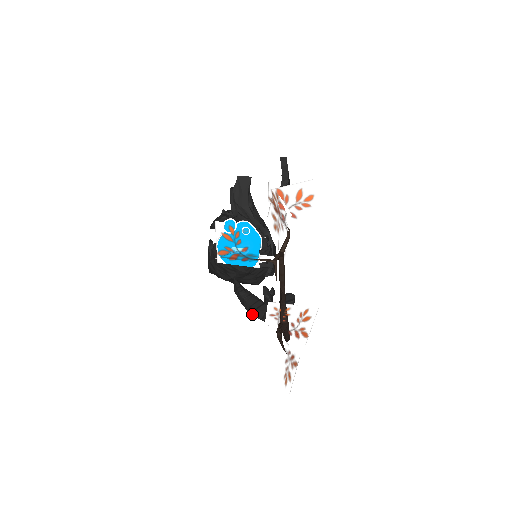
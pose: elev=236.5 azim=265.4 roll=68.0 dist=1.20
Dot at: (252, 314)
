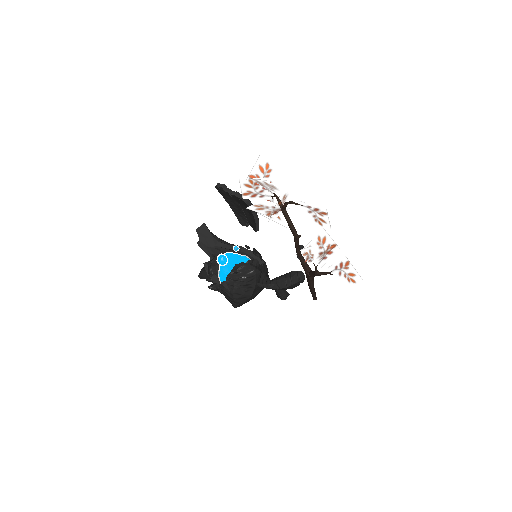
Dot at: (291, 285)
